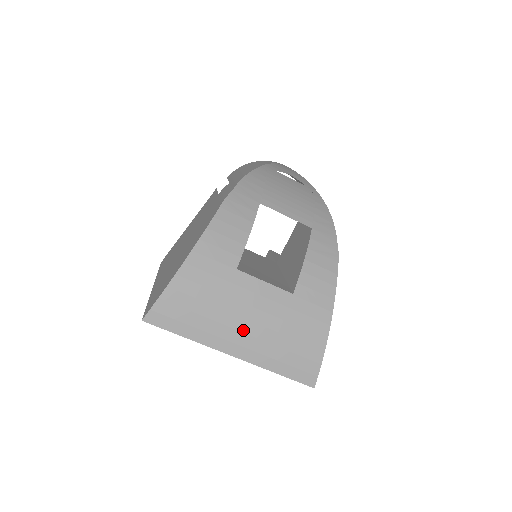
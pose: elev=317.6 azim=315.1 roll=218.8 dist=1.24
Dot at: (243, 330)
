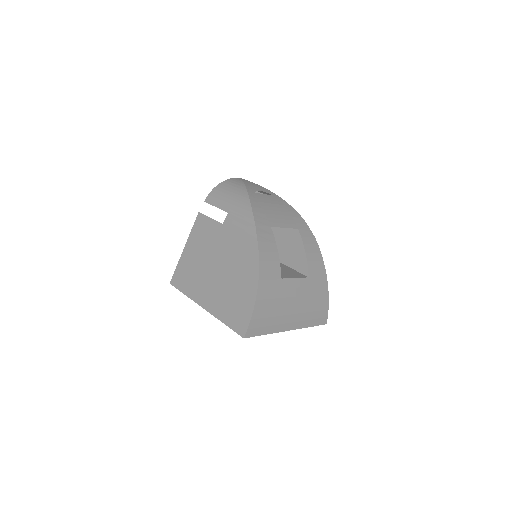
Dot at: (293, 313)
